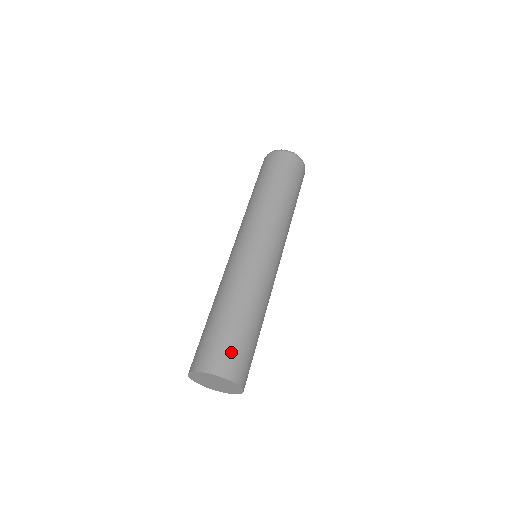
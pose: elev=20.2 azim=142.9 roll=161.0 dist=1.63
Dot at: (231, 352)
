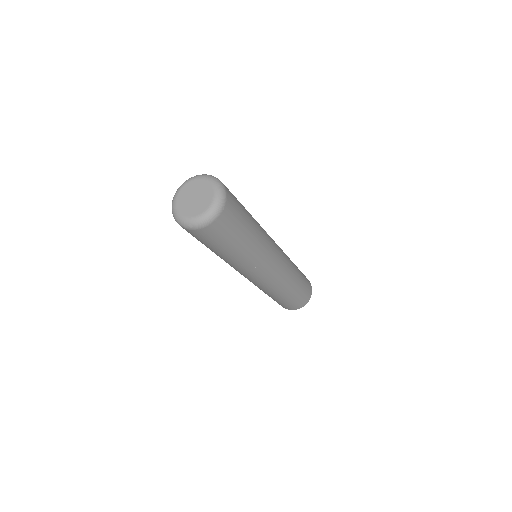
Dot at: (301, 300)
